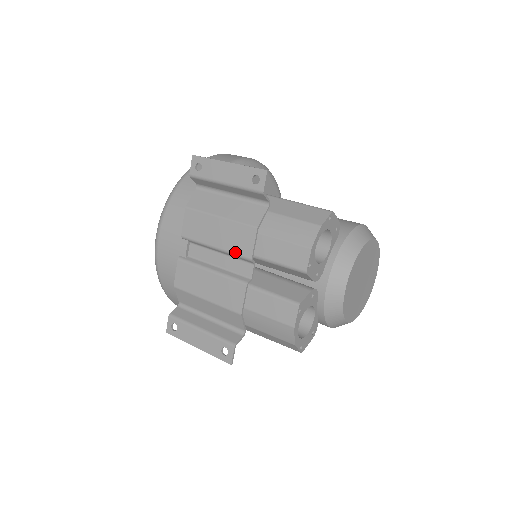
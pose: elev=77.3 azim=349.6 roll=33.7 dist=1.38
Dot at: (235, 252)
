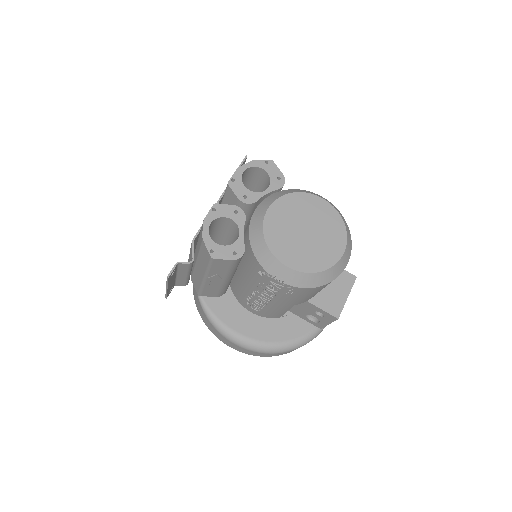
Dot at: occluded
